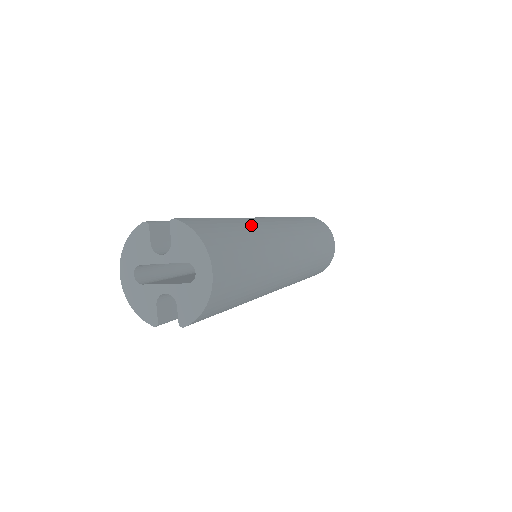
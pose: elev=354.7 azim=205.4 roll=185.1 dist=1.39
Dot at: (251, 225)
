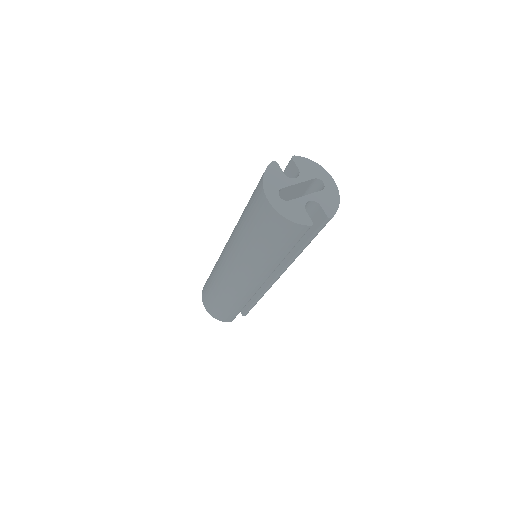
Dot at: occluded
